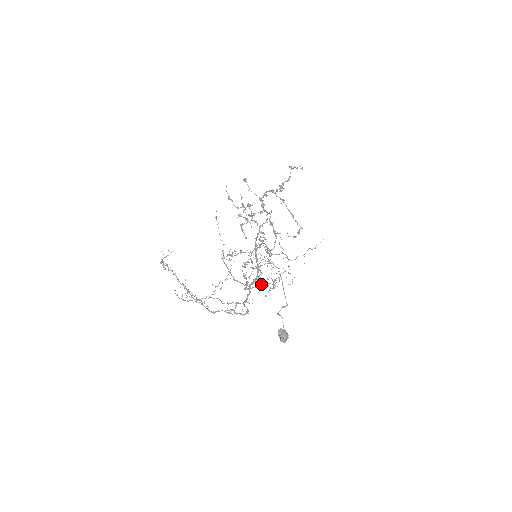
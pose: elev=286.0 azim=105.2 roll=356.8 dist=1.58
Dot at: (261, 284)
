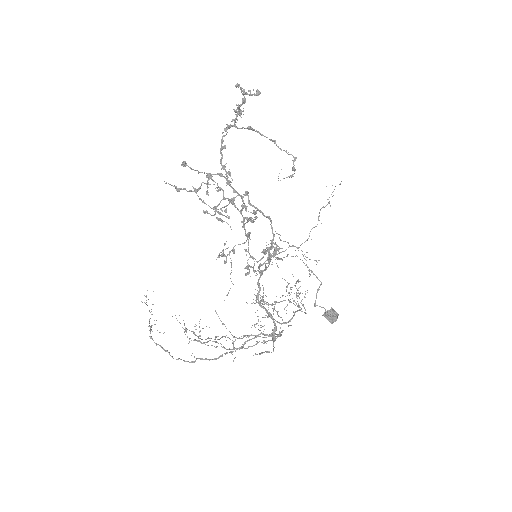
Dot at: occluded
